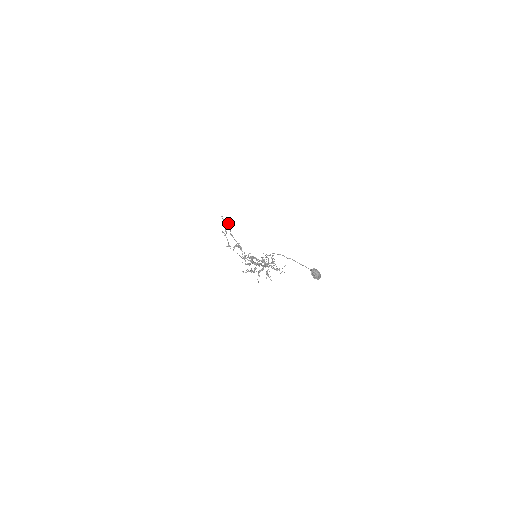
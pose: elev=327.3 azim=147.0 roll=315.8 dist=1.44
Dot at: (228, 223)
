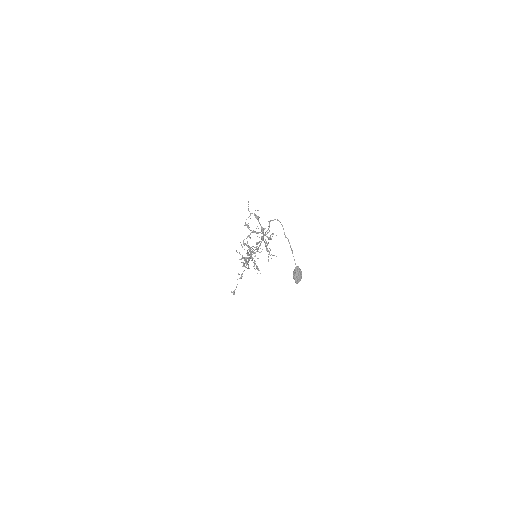
Dot at: (252, 248)
